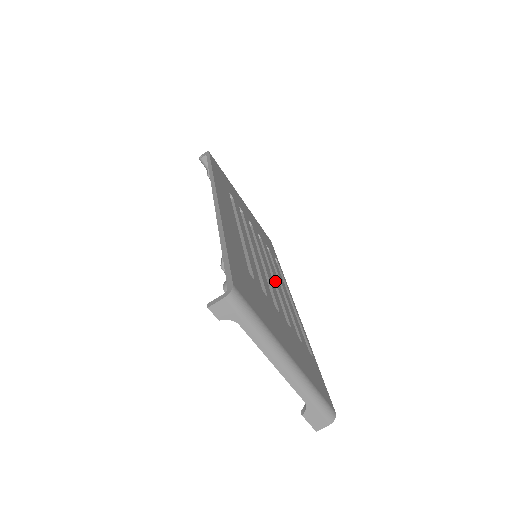
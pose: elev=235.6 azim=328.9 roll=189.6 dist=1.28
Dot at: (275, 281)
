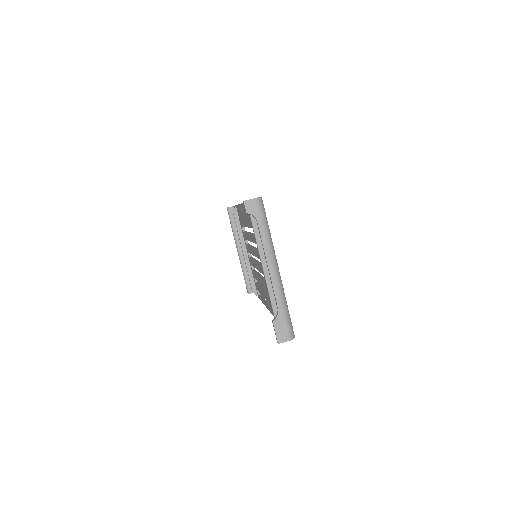
Dot at: occluded
